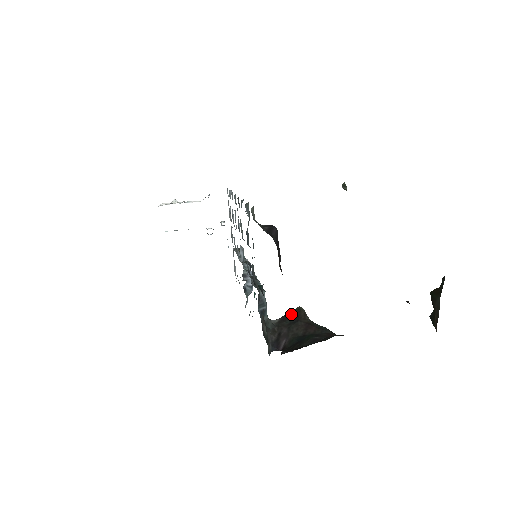
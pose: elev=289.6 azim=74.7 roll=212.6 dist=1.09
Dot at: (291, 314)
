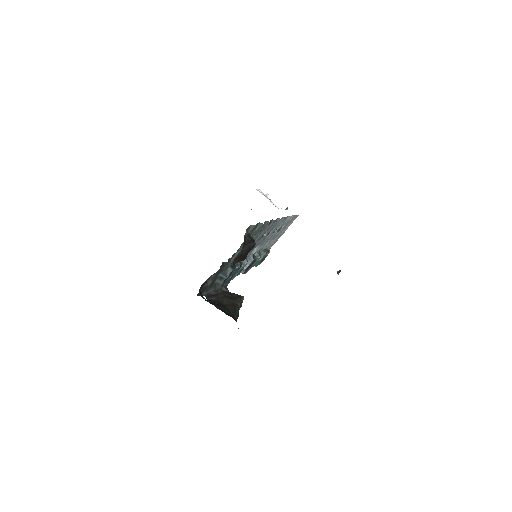
Dot at: (235, 295)
